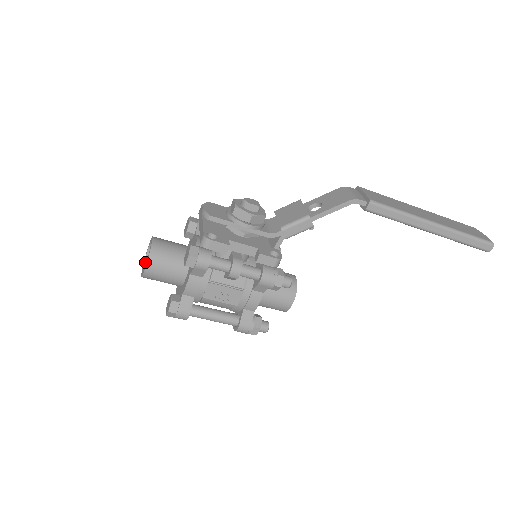
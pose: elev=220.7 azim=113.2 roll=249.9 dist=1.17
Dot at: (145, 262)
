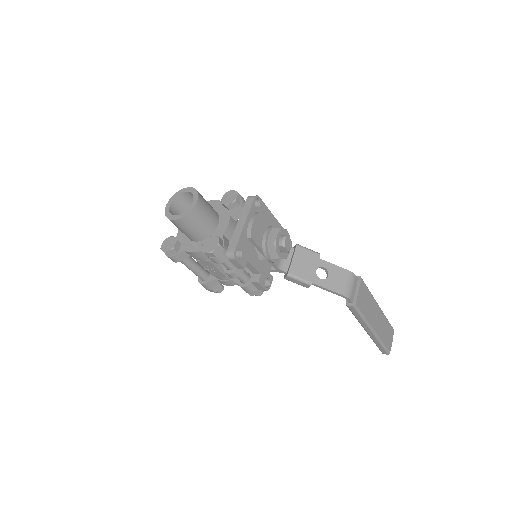
Dot at: (176, 197)
